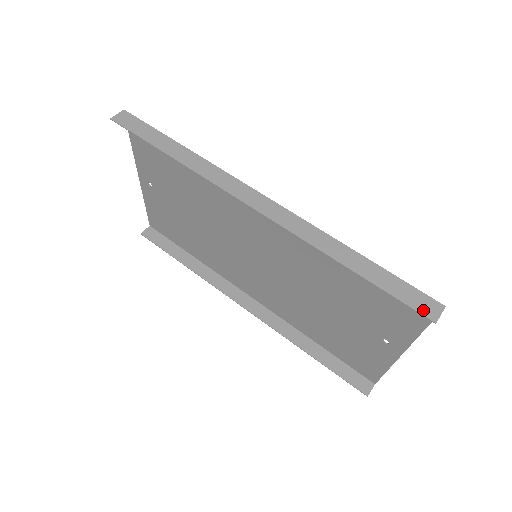
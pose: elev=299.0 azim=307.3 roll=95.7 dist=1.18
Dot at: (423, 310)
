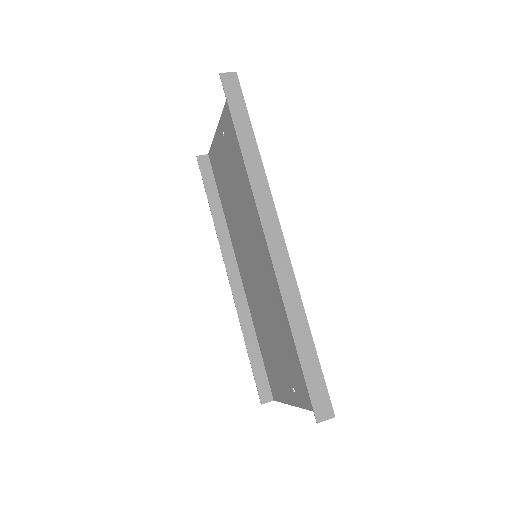
Dot at: (317, 408)
